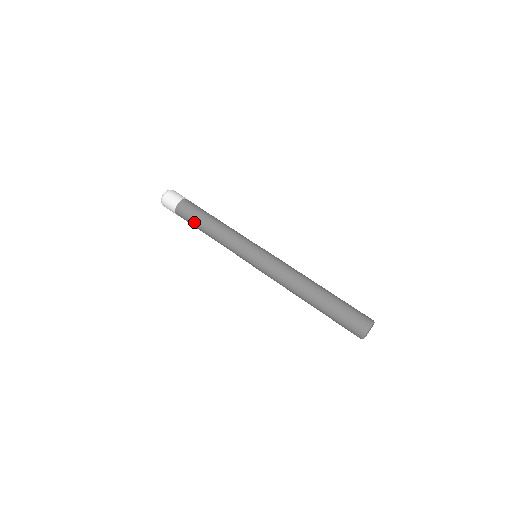
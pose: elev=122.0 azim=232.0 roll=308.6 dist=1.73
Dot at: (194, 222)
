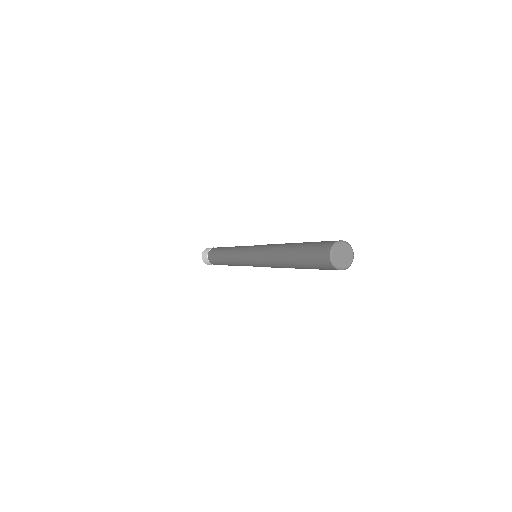
Dot at: (217, 253)
